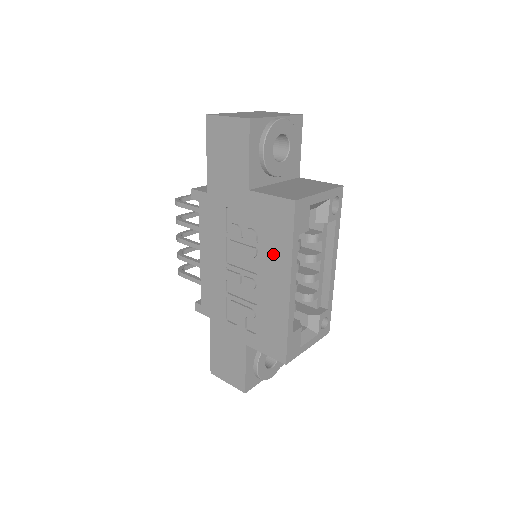
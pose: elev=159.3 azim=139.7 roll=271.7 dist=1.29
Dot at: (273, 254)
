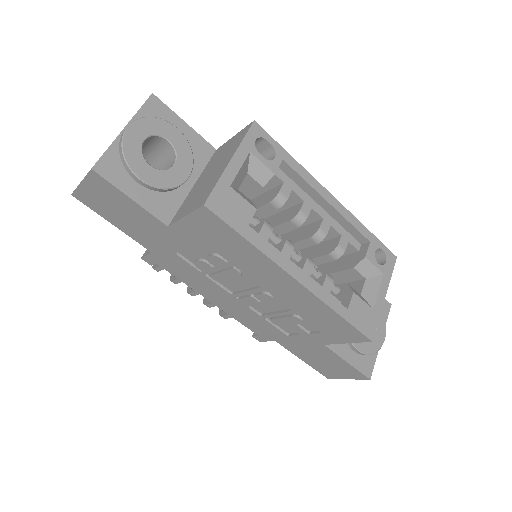
Dot at: (249, 263)
